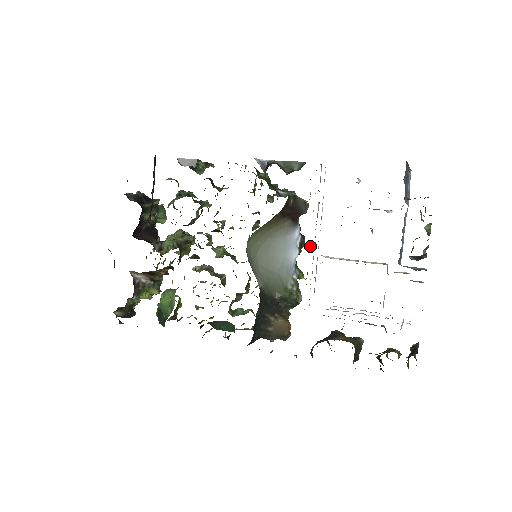
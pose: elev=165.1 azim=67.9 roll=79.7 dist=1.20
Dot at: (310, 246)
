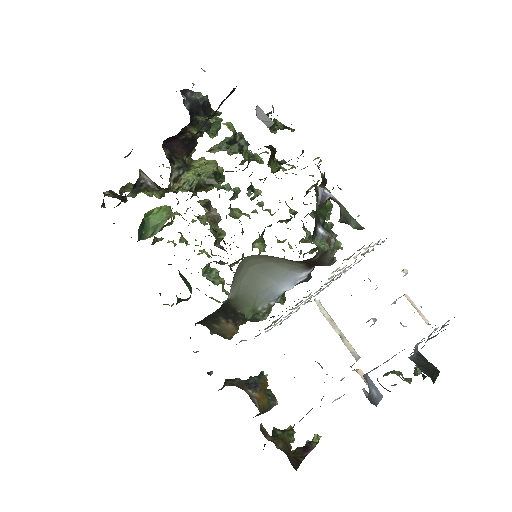
Dot at: (301, 301)
